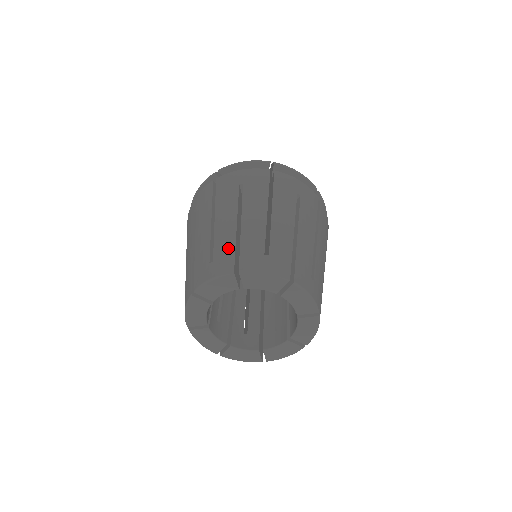
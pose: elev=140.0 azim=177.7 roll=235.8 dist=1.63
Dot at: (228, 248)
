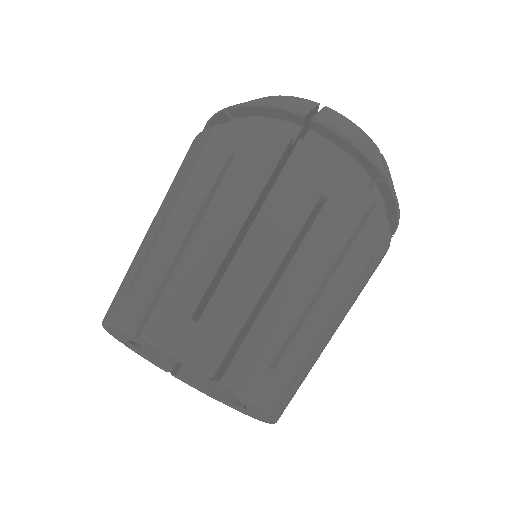
Dot at: (232, 320)
